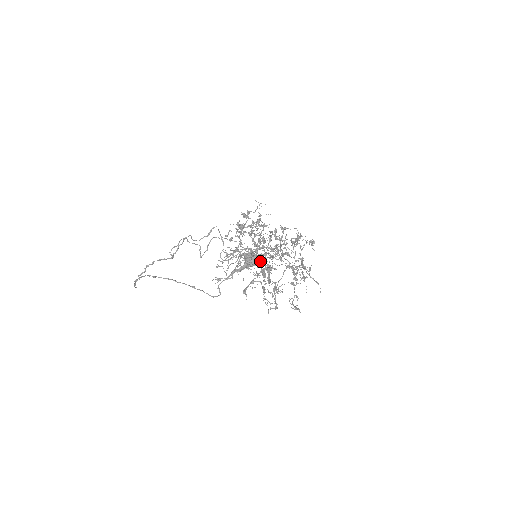
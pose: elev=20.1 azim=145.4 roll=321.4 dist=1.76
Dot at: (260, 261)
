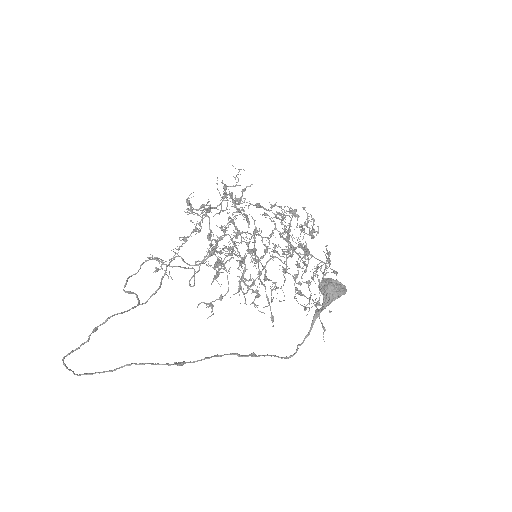
Dot at: occluded
